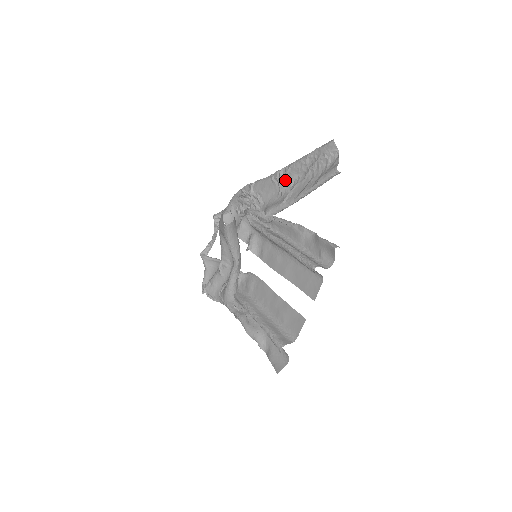
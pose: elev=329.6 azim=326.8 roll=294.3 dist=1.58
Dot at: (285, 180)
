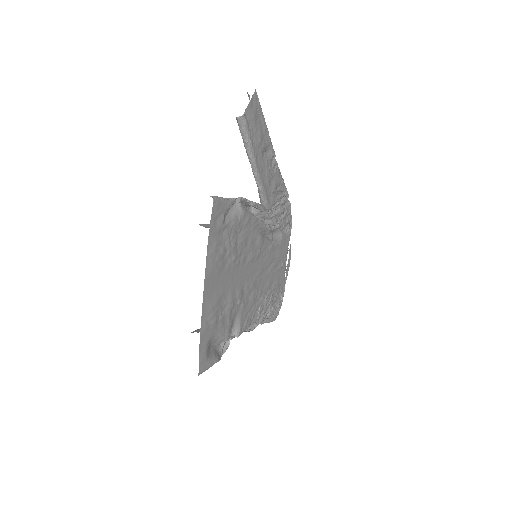
Dot at: occluded
